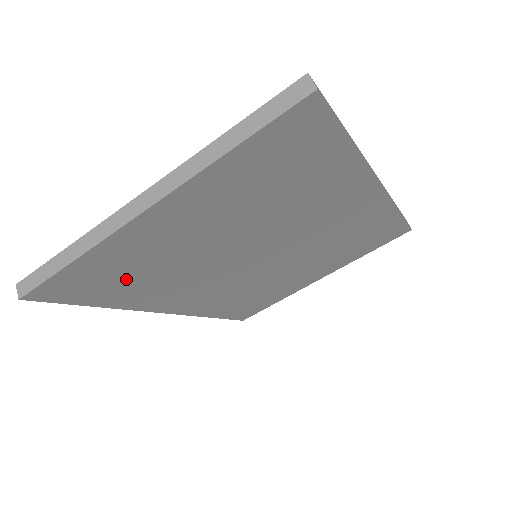
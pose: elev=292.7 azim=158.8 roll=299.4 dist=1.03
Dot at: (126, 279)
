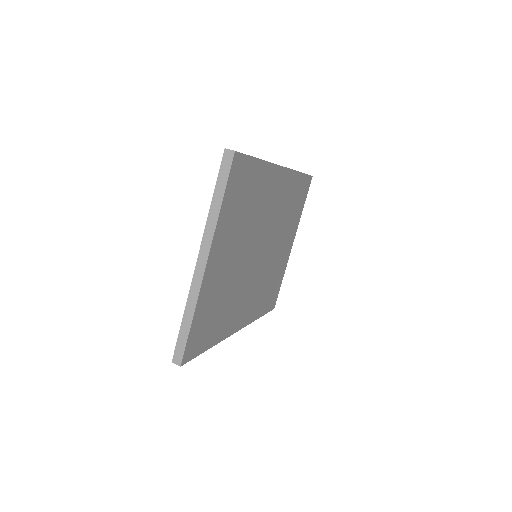
Dot at: (214, 317)
